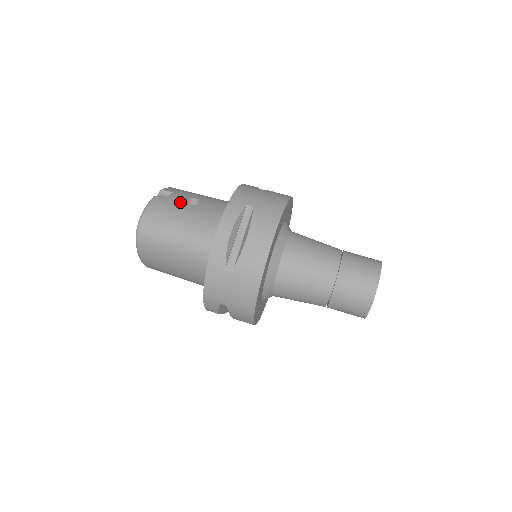
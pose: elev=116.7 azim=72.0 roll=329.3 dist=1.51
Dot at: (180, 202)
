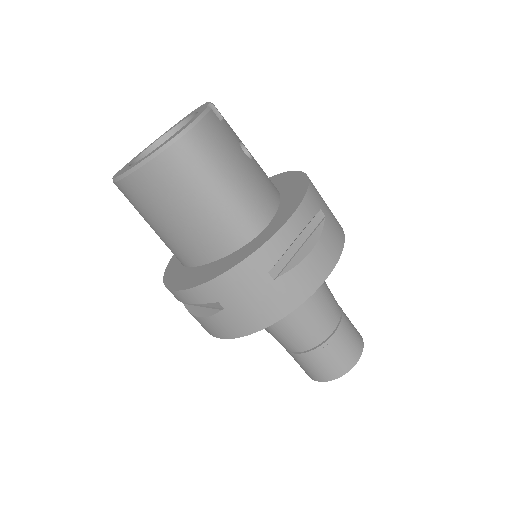
Dot at: (236, 141)
